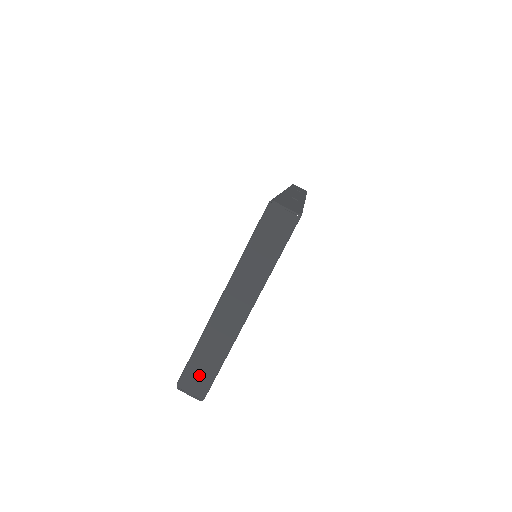
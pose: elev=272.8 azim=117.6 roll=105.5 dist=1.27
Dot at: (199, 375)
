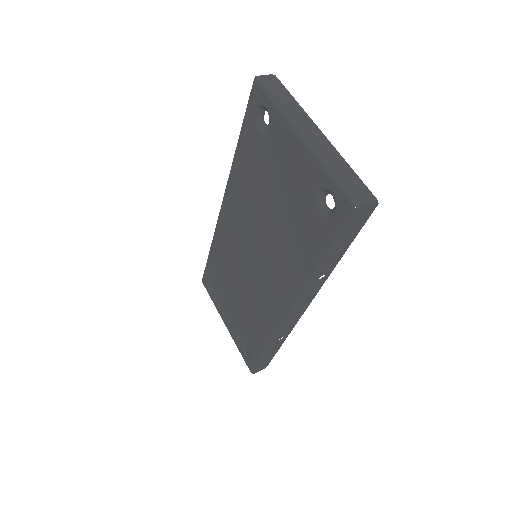
Dot at: (355, 187)
